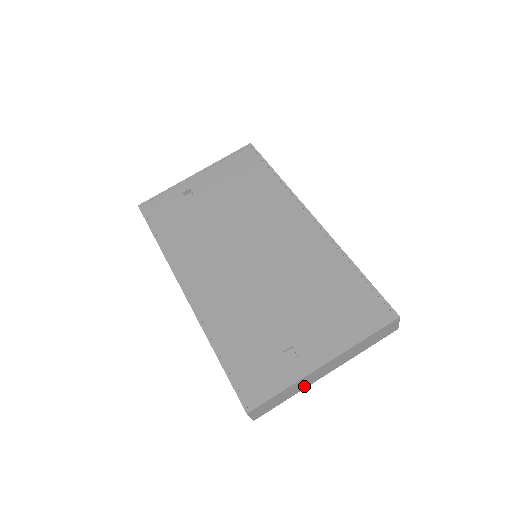
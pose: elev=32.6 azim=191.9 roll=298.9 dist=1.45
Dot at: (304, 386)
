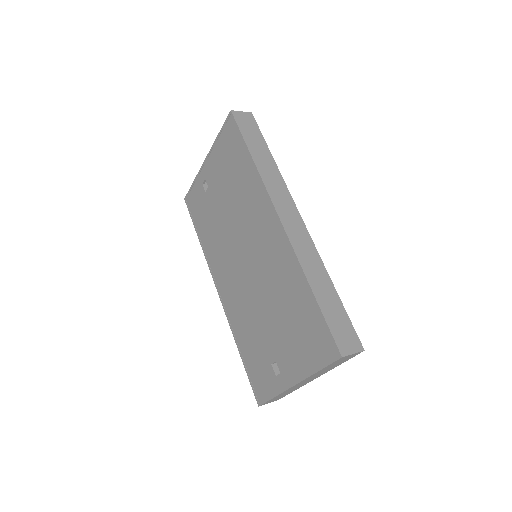
Dot at: (299, 387)
